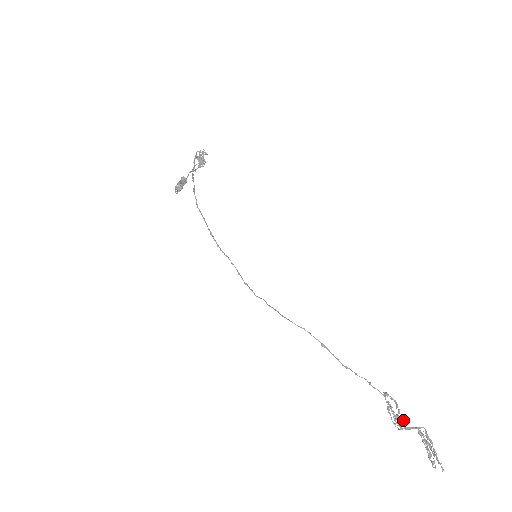
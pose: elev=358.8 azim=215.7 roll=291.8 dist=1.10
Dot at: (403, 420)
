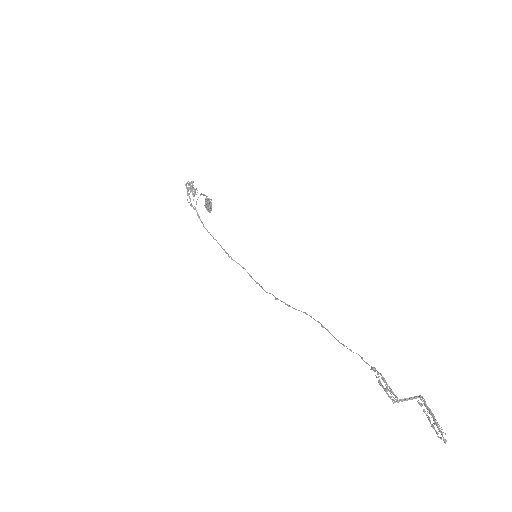
Dot at: (393, 393)
